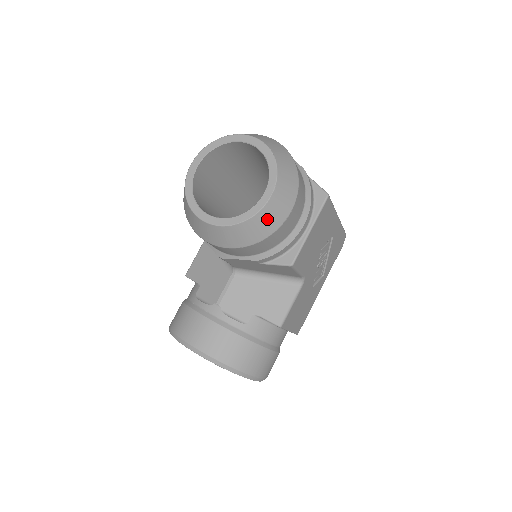
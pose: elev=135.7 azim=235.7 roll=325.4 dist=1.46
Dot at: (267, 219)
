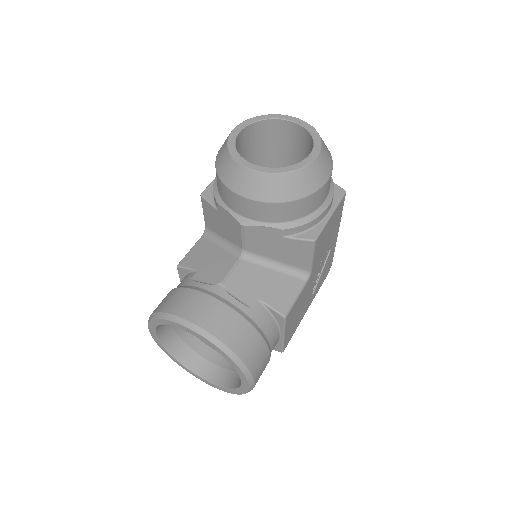
Dot at: (310, 177)
